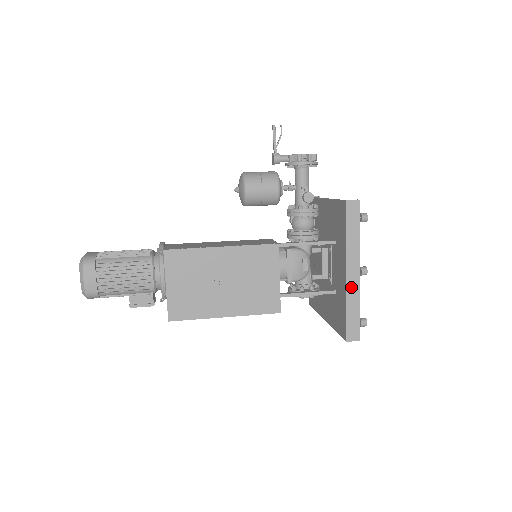
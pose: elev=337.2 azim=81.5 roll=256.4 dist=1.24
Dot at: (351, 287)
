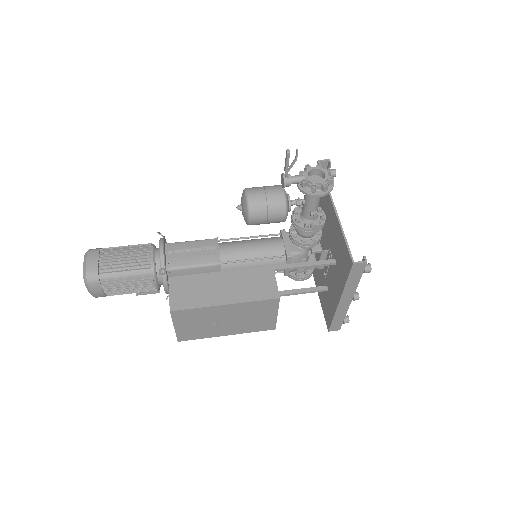
Dot at: (341, 308)
